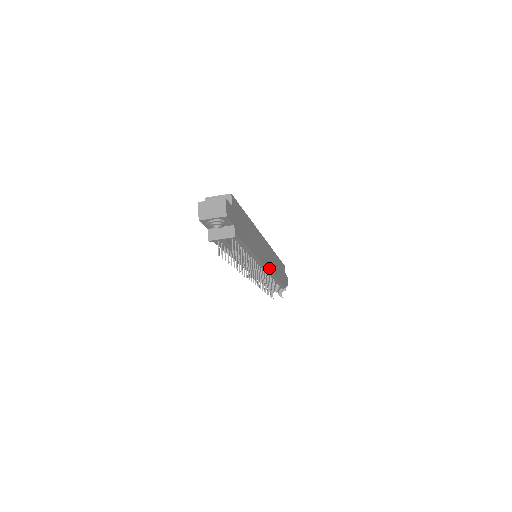
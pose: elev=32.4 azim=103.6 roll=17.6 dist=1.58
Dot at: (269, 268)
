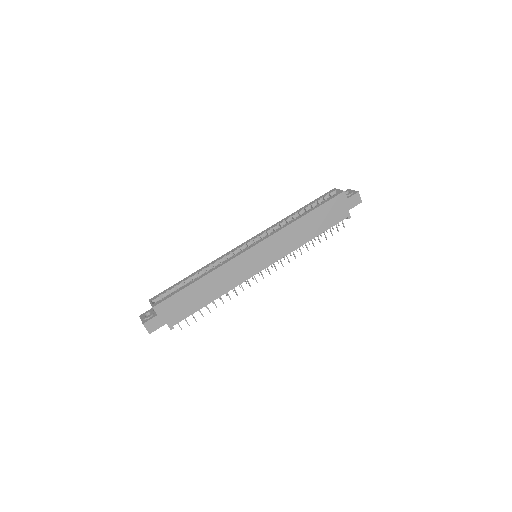
Dot at: (273, 261)
